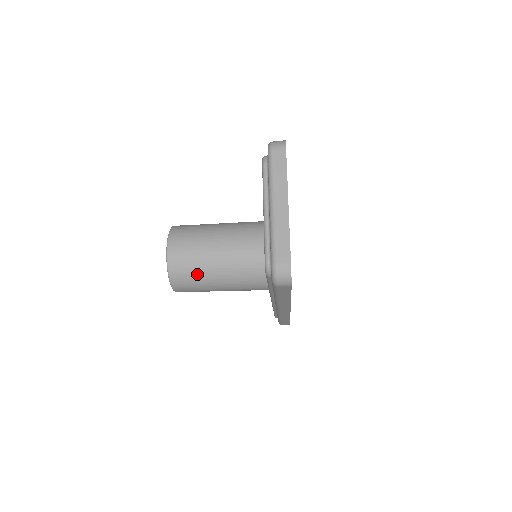
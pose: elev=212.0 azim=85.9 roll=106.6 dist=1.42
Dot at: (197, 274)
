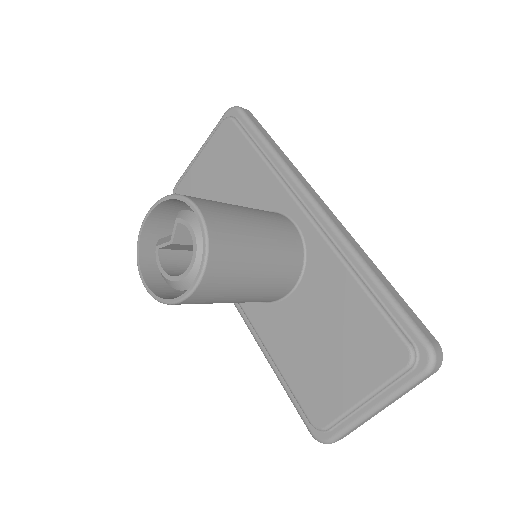
Dot at: occluded
